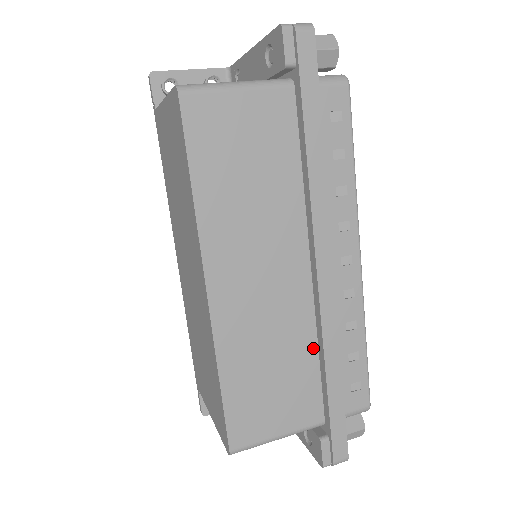
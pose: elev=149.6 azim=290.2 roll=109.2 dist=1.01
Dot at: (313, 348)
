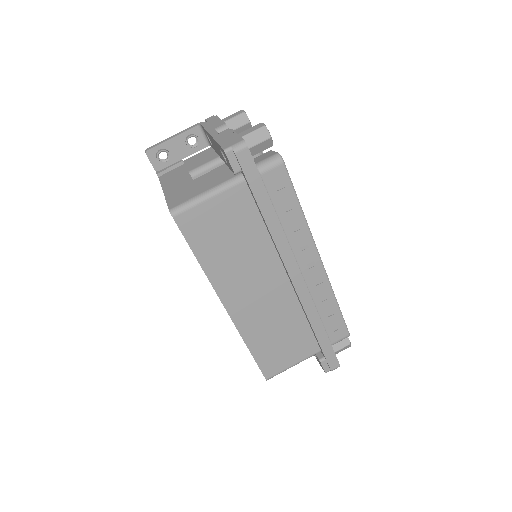
Dot at: (302, 317)
